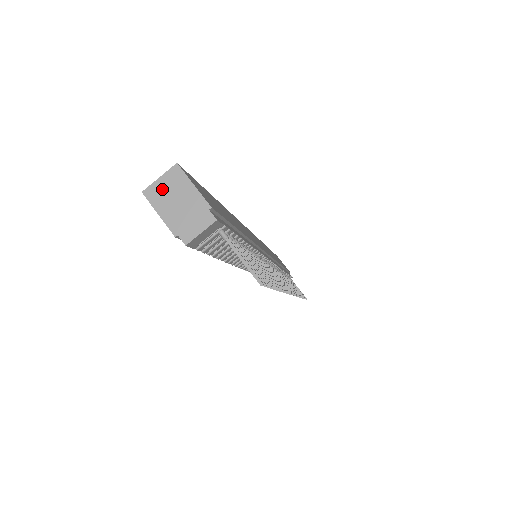
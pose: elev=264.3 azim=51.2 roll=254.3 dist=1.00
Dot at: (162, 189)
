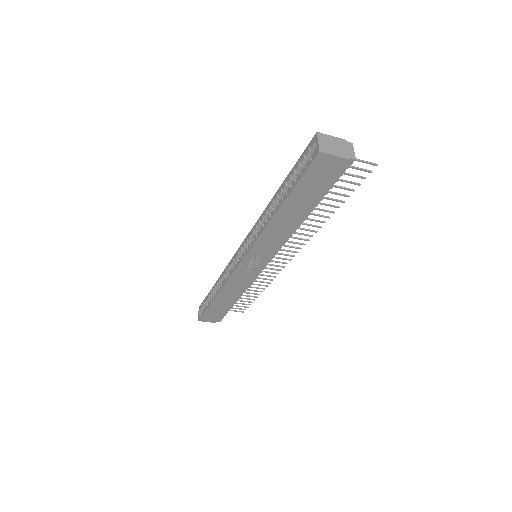
Dot at: (324, 145)
